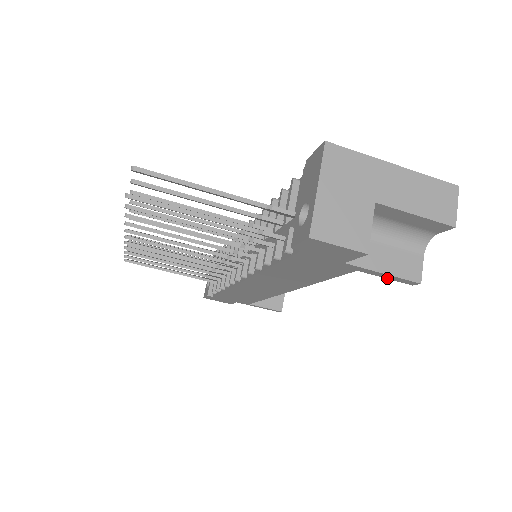
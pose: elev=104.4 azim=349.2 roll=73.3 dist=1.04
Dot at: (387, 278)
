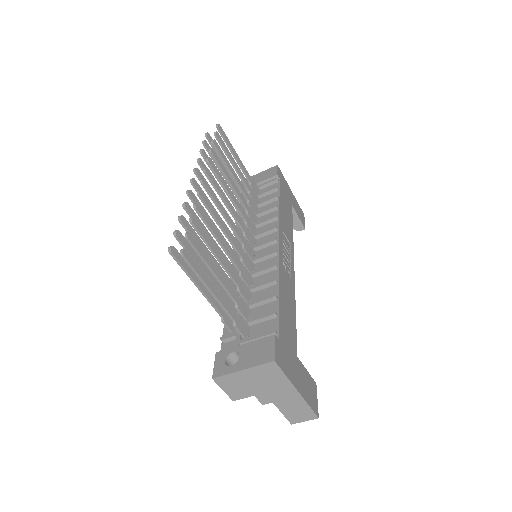
Dot at: occluded
